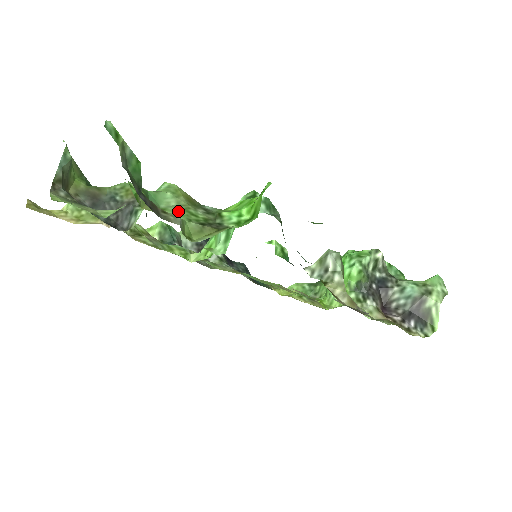
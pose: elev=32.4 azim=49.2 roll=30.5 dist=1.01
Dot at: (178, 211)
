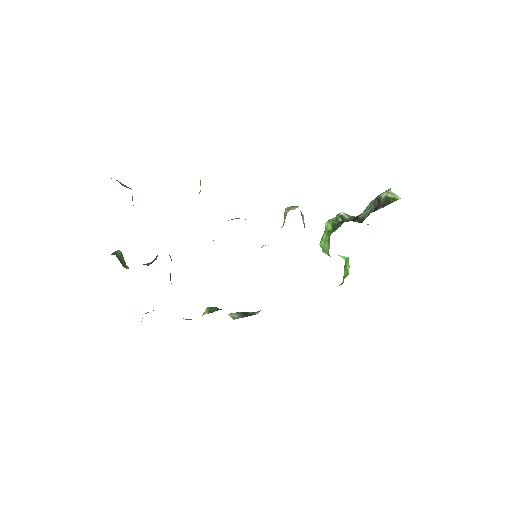
Dot at: occluded
